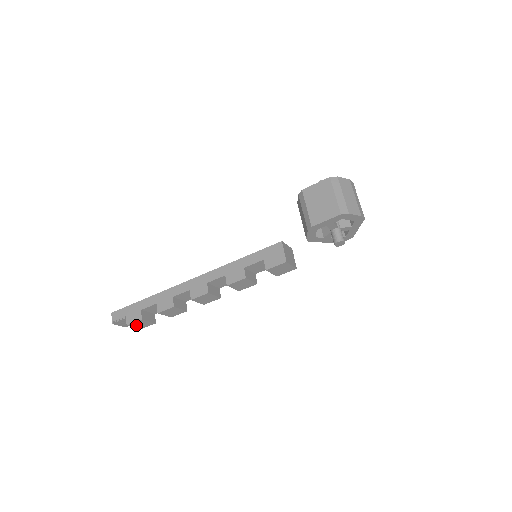
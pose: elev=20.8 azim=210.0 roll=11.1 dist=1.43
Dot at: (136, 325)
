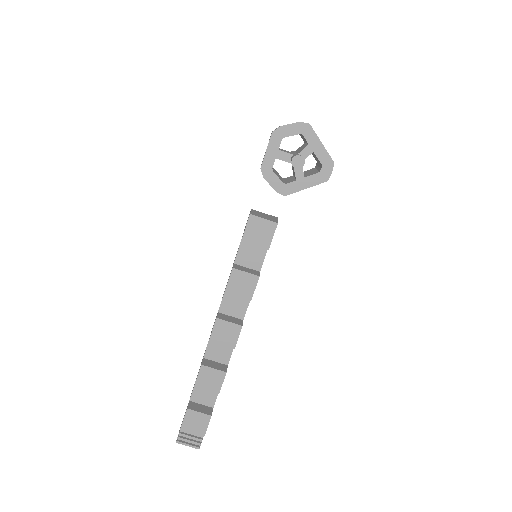
Dot at: (191, 426)
